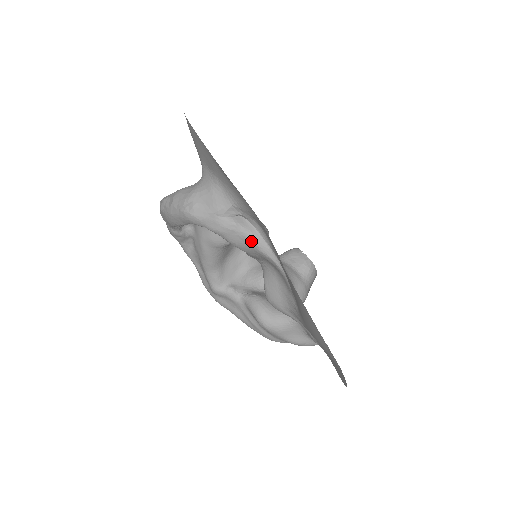
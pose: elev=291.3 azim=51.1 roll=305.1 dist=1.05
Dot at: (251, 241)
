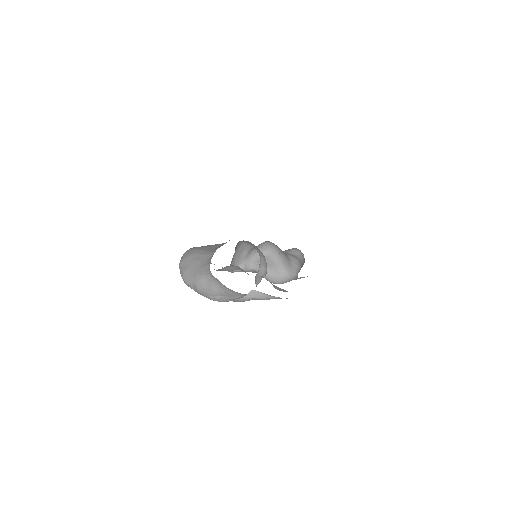
Dot at: occluded
